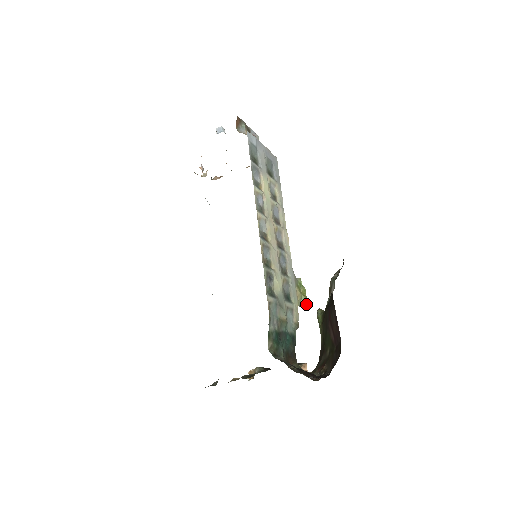
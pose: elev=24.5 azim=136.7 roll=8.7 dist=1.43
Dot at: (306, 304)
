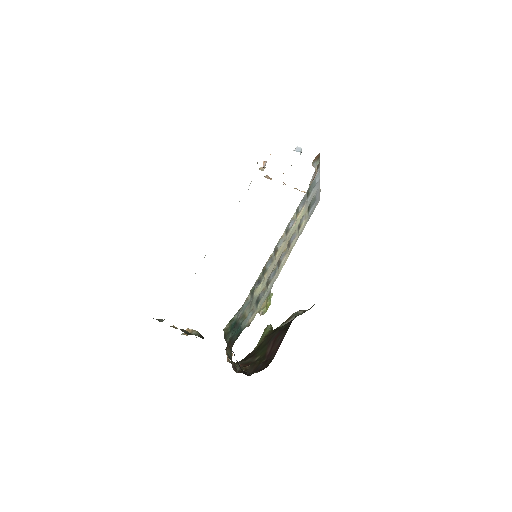
Dot at: occluded
